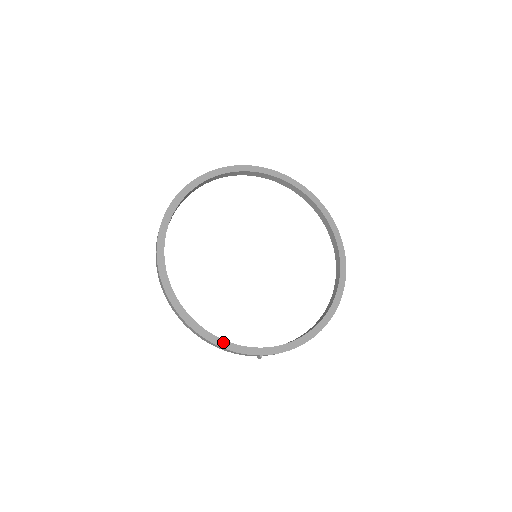
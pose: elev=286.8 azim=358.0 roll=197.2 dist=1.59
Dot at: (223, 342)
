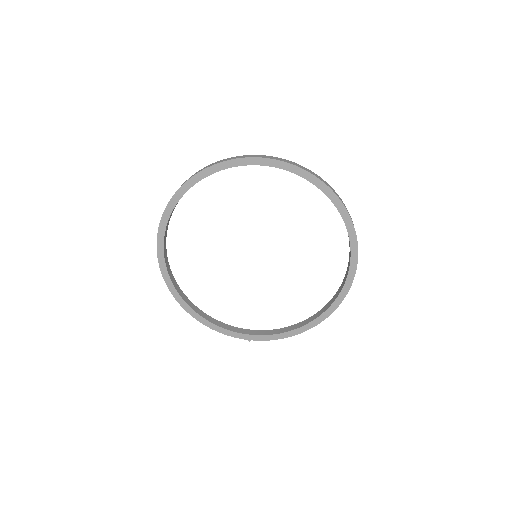
Dot at: (216, 327)
